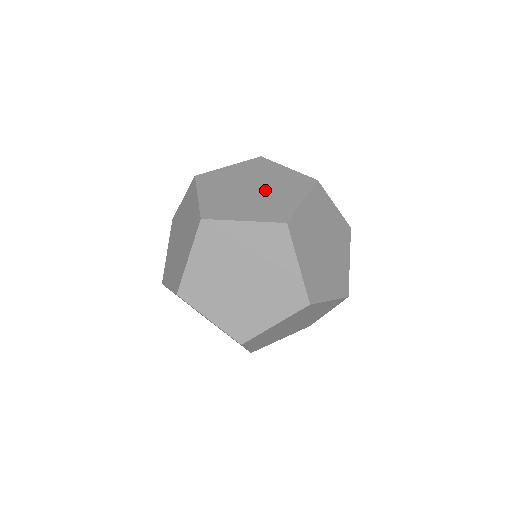
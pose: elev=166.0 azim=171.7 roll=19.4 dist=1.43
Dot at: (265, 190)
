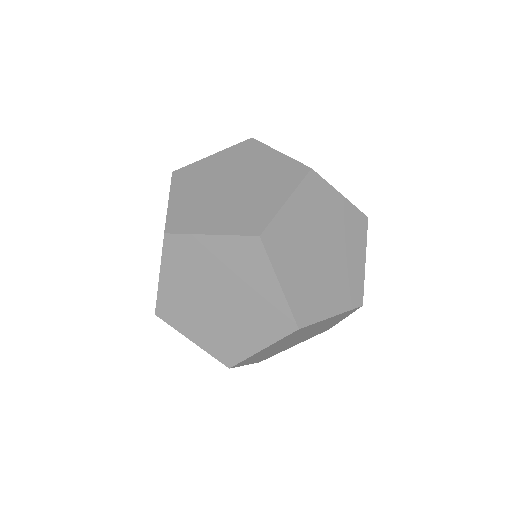
Dot at: (241, 177)
